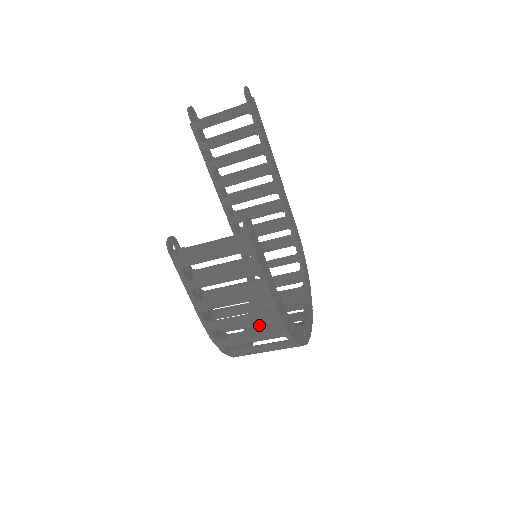
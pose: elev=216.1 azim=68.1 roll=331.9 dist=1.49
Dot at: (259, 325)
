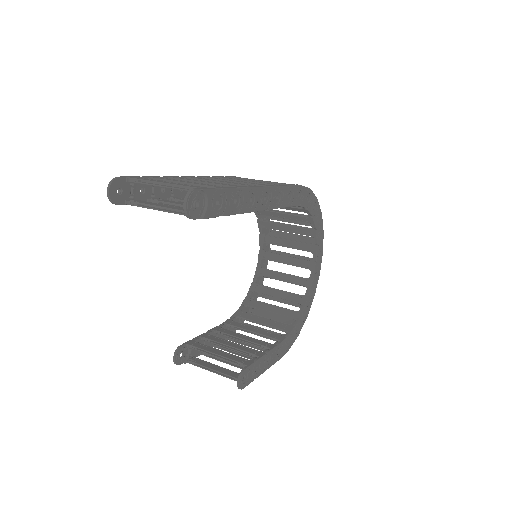
Dot at: (269, 322)
